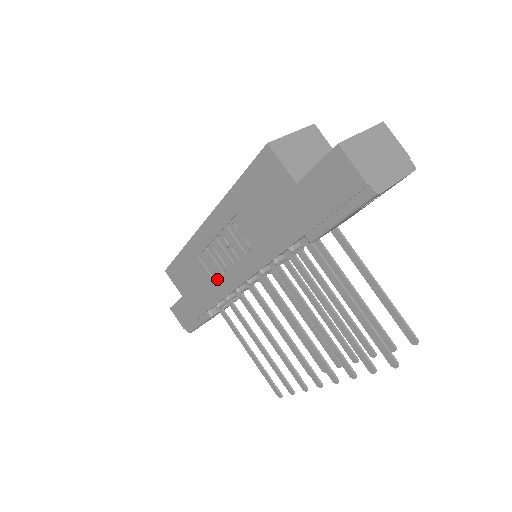
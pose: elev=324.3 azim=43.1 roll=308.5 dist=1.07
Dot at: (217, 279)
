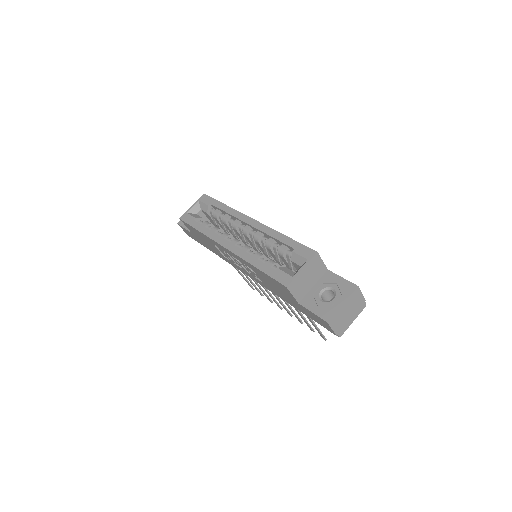
Dot at: (226, 257)
